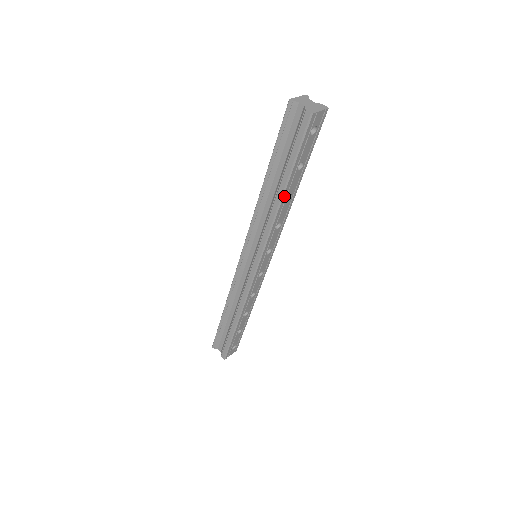
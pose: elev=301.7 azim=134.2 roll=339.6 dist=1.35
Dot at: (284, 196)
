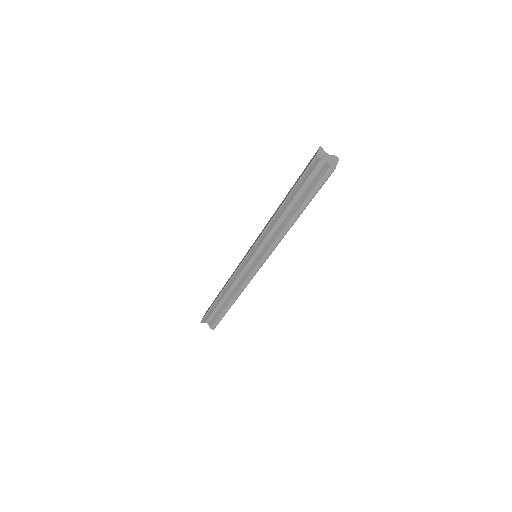
Dot at: (296, 220)
